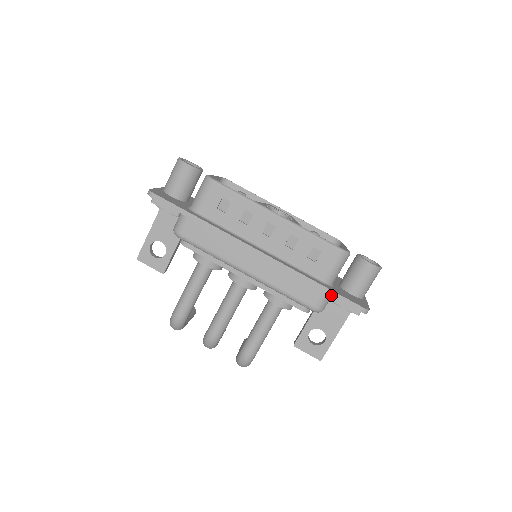
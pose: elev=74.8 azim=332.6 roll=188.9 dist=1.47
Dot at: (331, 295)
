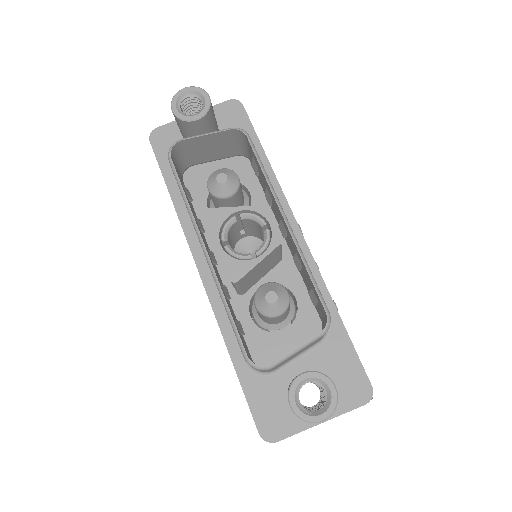
Dot at: (241, 385)
